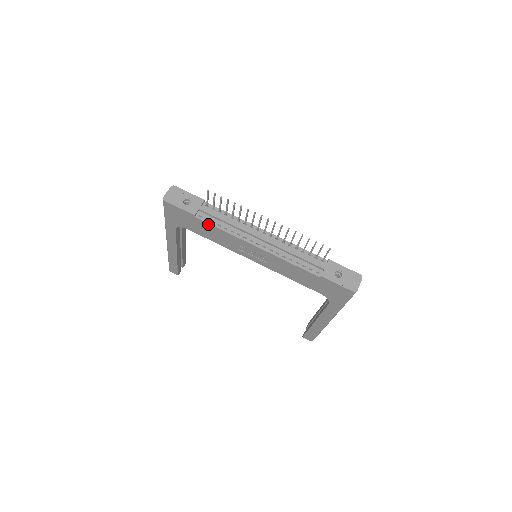
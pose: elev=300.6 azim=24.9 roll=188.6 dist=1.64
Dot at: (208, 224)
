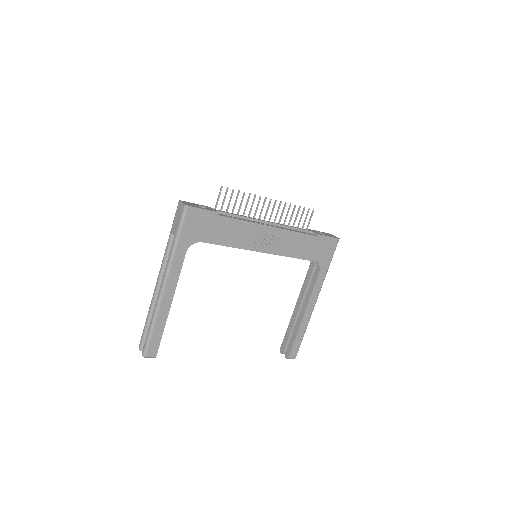
Dot at: (230, 219)
